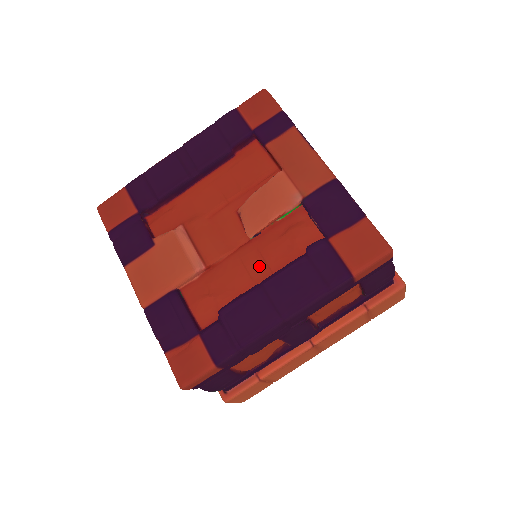
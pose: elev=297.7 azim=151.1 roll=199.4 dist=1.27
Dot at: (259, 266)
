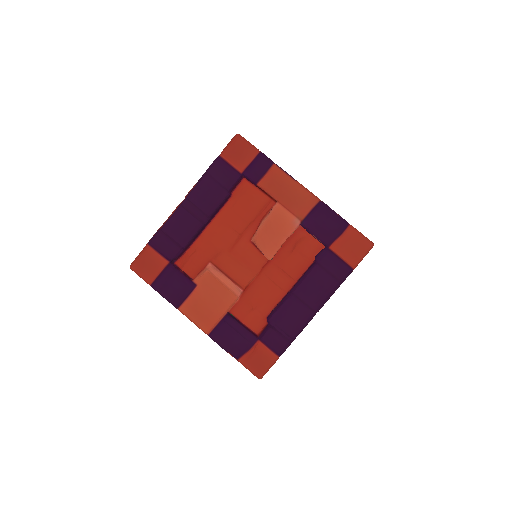
Dot at: (283, 278)
